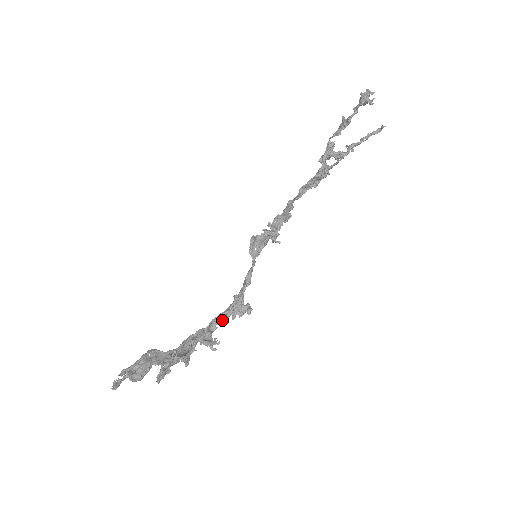
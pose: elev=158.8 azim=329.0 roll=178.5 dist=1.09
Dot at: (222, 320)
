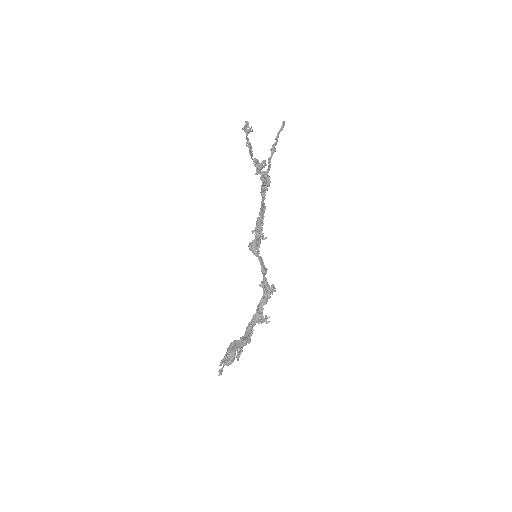
Dot at: (263, 302)
